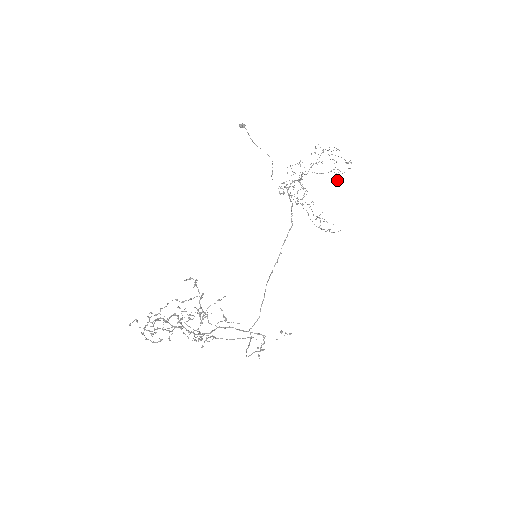
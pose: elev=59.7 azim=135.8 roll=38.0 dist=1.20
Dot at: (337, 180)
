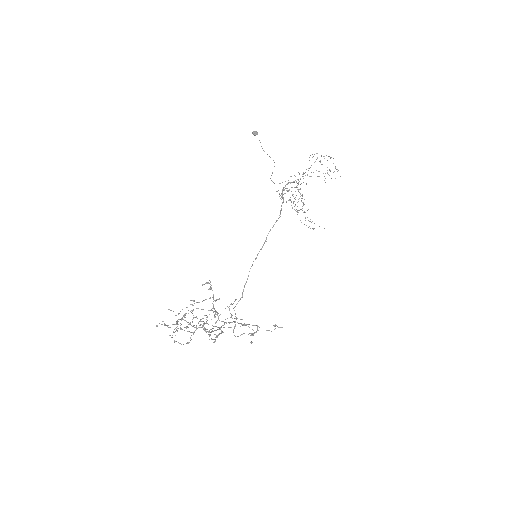
Dot at: (324, 180)
